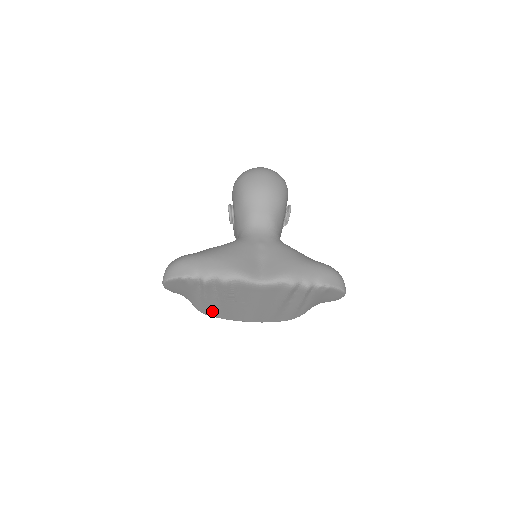
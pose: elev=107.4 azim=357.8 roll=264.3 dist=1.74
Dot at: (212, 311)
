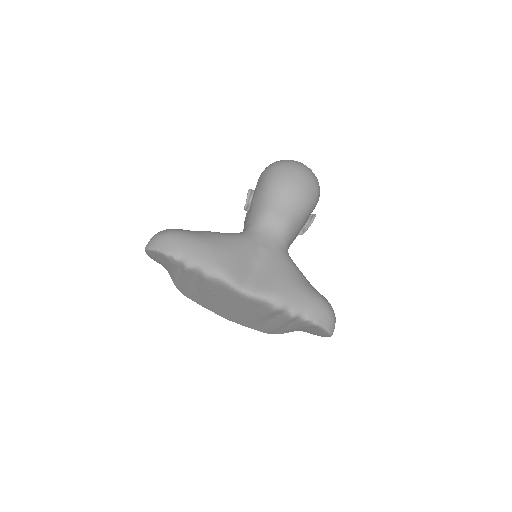
Dot at: (189, 294)
